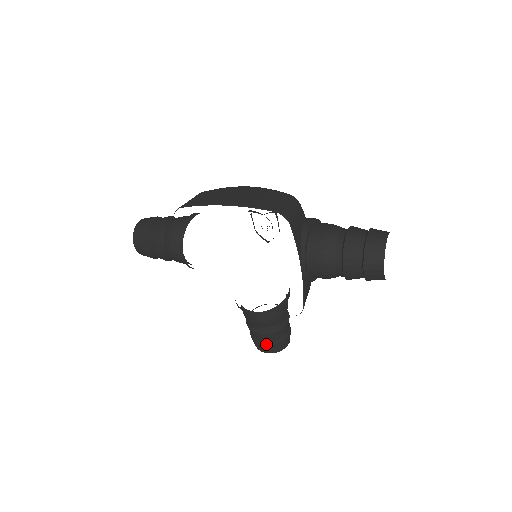
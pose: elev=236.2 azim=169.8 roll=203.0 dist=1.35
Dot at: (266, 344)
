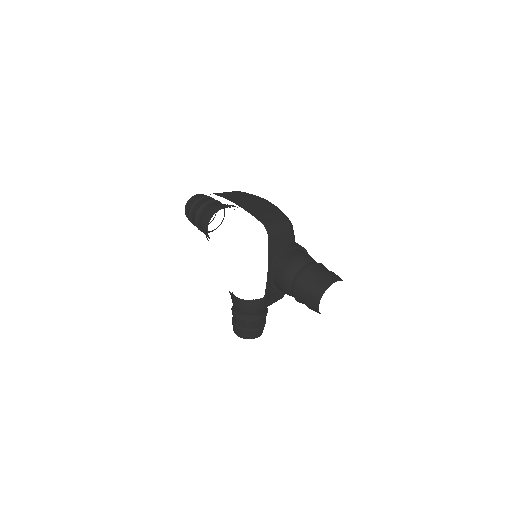
Dot at: (237, 327)
